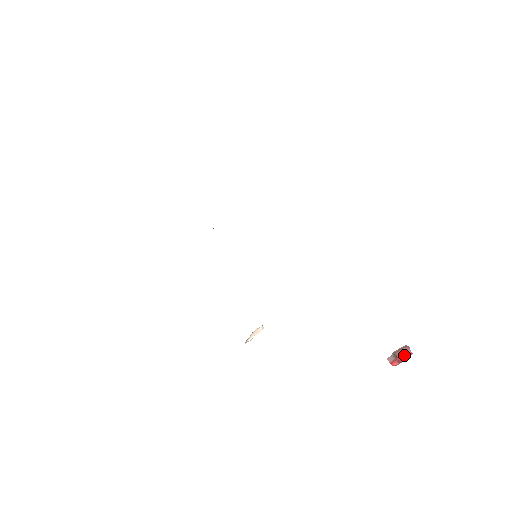
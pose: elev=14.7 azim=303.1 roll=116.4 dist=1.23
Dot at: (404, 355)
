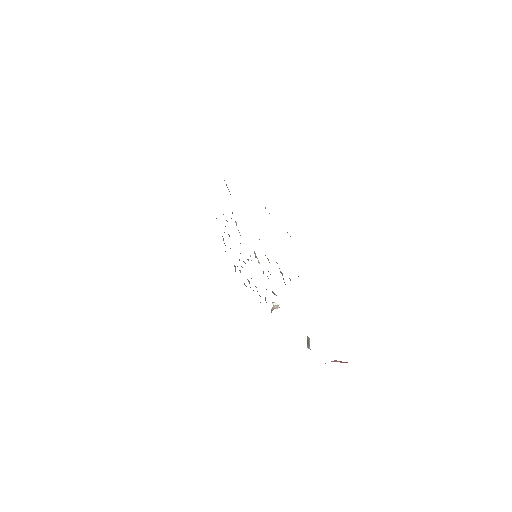
Dot at: occluded
